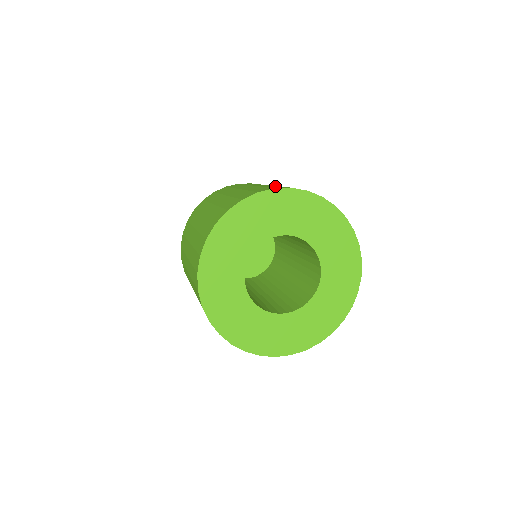
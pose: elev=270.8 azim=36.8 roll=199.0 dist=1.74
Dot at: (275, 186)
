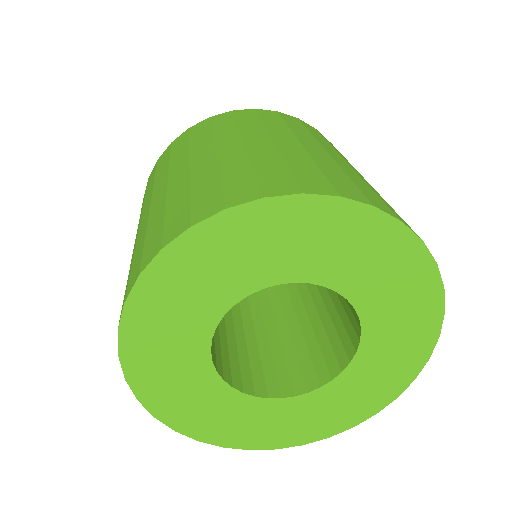
Dot at: (159, 217)
